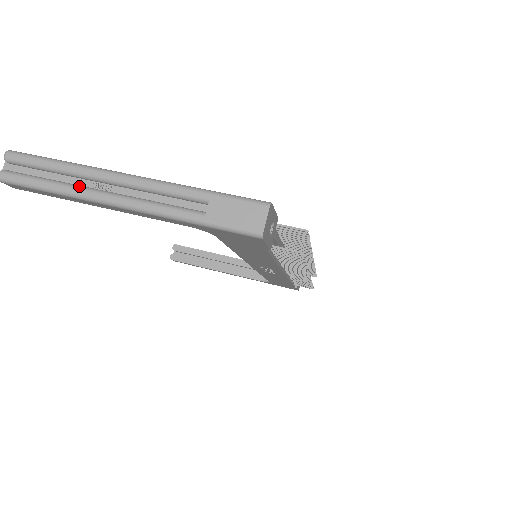
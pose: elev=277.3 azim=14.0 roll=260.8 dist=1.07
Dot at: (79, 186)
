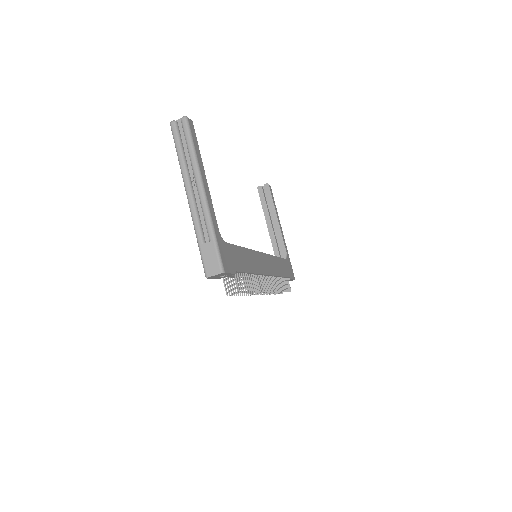
Dot at: (187, 169)
